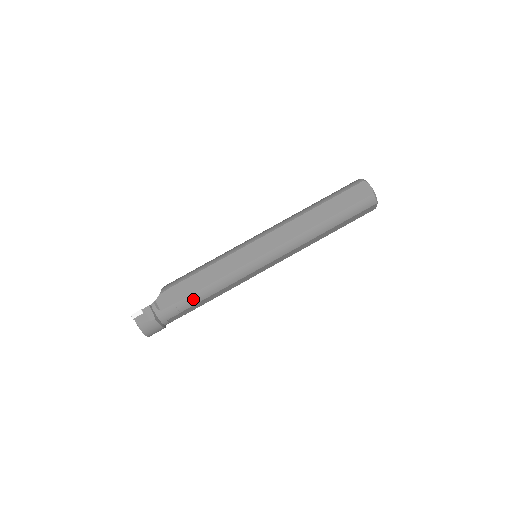
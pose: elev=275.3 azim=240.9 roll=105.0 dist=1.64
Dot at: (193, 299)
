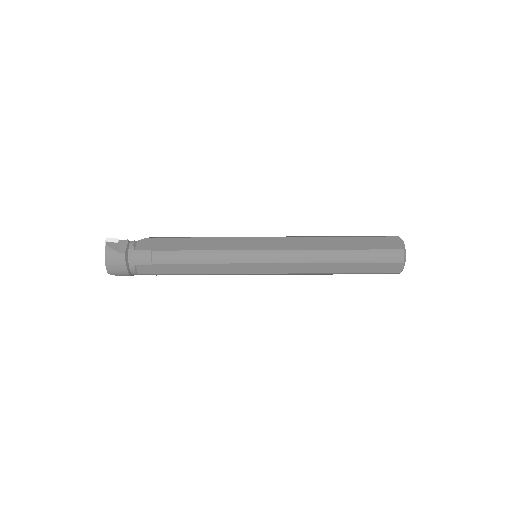
Dot at: (172, 256)
